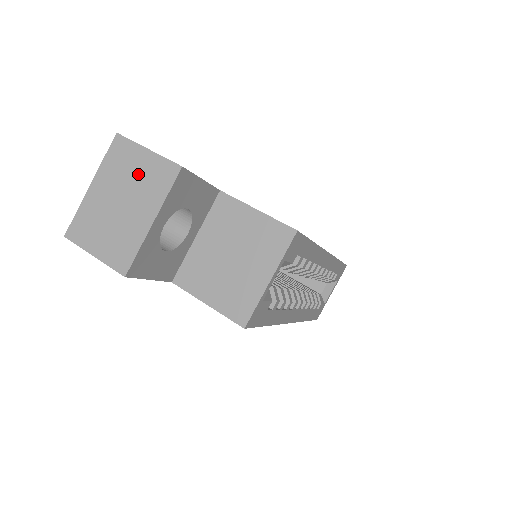
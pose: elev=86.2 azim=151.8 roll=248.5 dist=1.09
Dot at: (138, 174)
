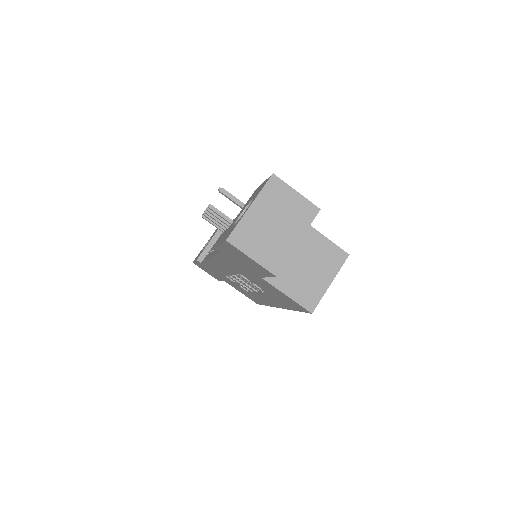
Dot at: (289, 207)
